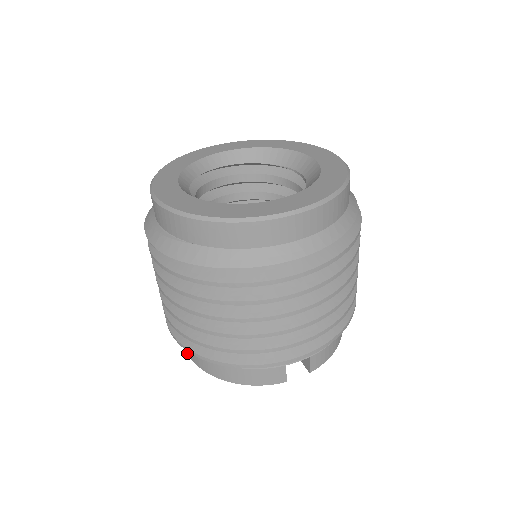
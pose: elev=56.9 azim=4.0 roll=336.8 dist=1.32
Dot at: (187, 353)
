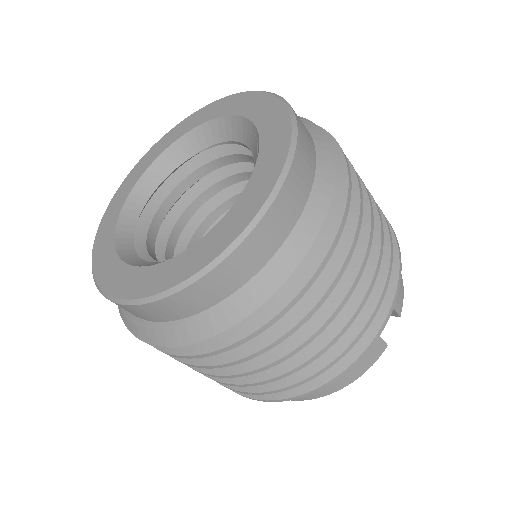
Dot at: occluded
